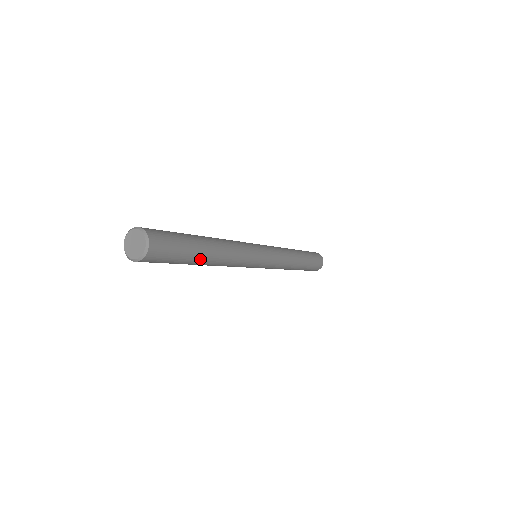
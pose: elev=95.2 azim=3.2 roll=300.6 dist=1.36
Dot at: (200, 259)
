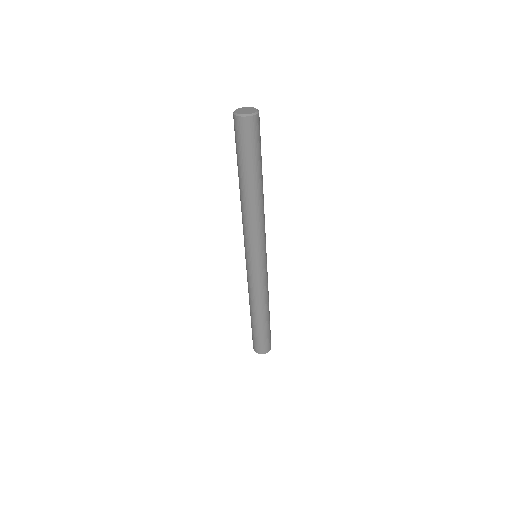
Dot at: (253, 178)
